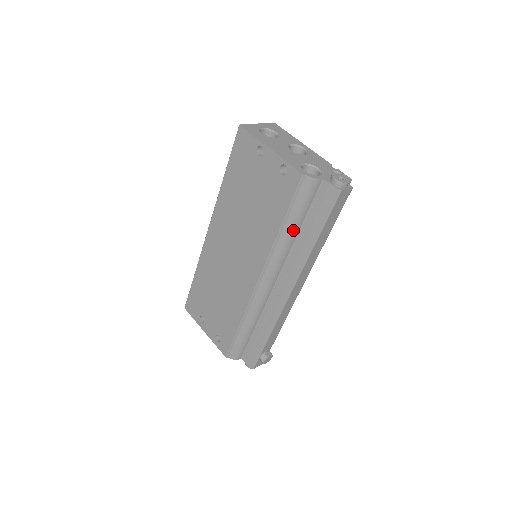
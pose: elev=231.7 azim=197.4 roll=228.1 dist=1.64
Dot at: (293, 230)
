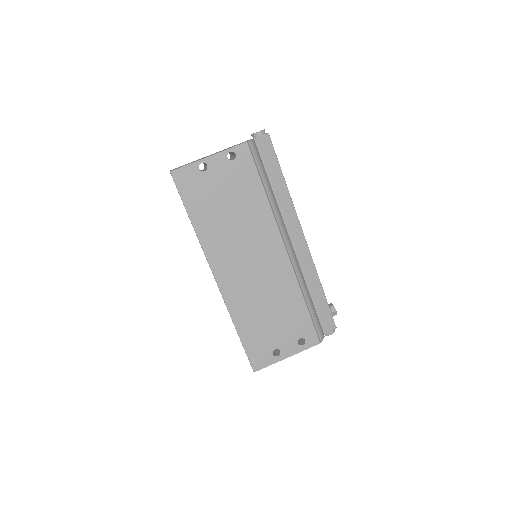
Dot at: (270, 188)
